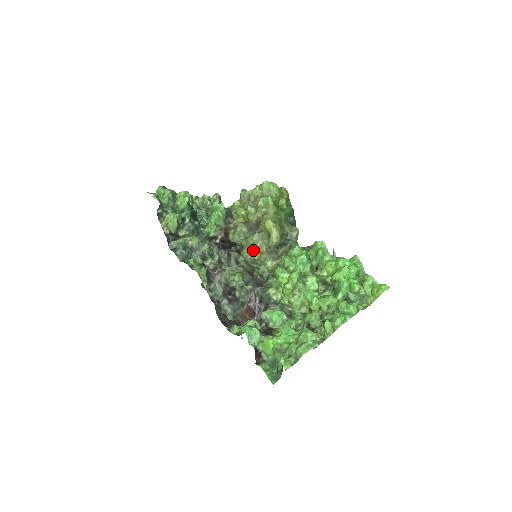
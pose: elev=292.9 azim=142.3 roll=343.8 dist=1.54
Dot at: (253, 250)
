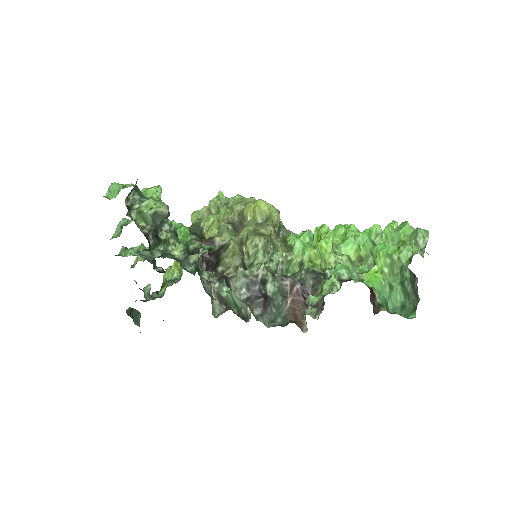
Dot at: (260, 233)
